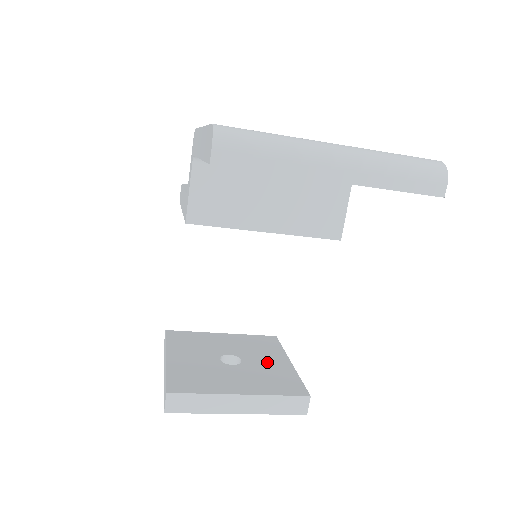
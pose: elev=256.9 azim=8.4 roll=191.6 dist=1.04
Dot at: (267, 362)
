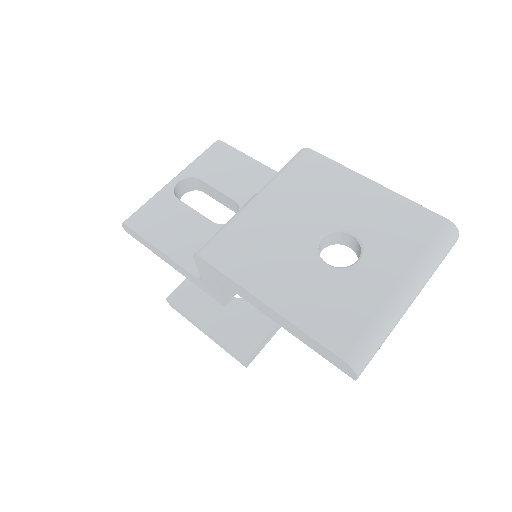
Dot at: occluded
